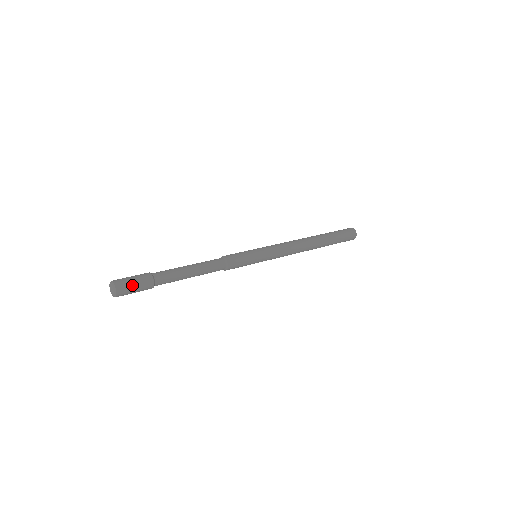
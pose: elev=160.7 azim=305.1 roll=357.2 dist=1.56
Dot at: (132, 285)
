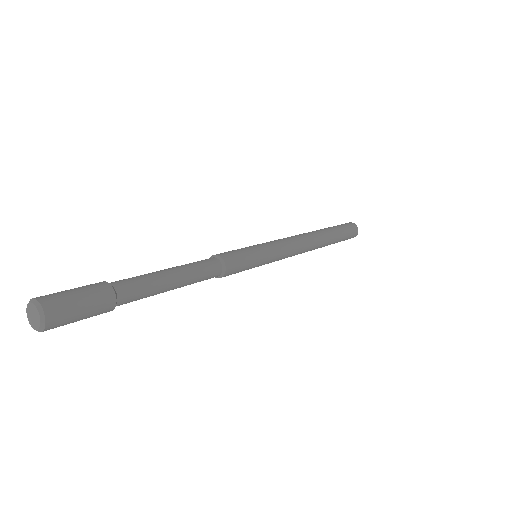
Dot at: (77, 309)
